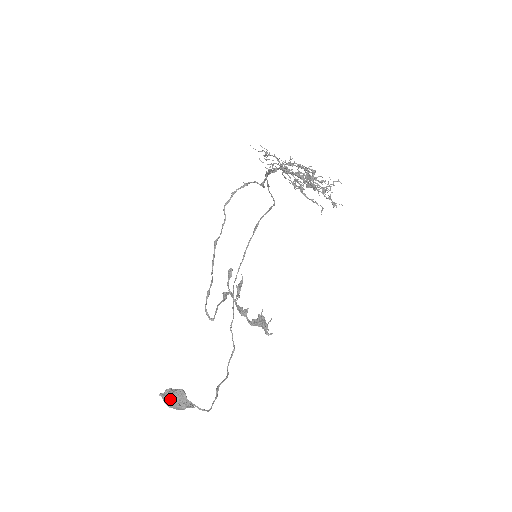
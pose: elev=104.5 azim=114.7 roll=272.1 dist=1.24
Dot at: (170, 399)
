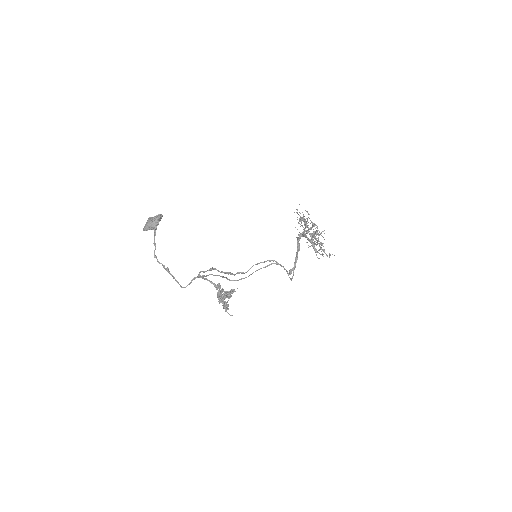
Dot at: occluded
